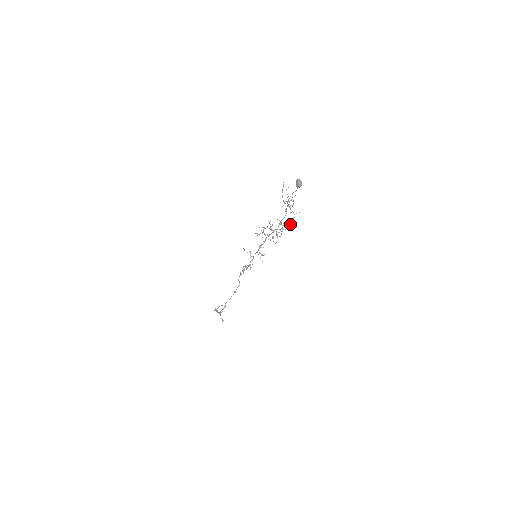
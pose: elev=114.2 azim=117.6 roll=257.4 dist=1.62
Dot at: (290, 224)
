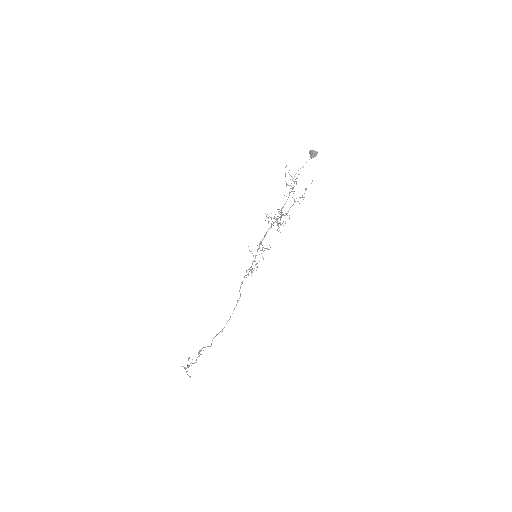
Dot at: (299, 203)
